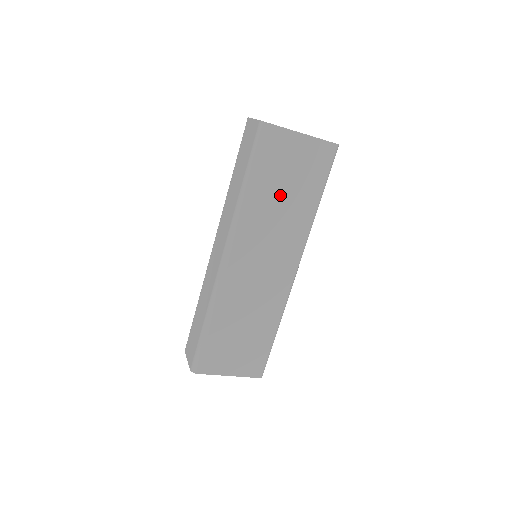
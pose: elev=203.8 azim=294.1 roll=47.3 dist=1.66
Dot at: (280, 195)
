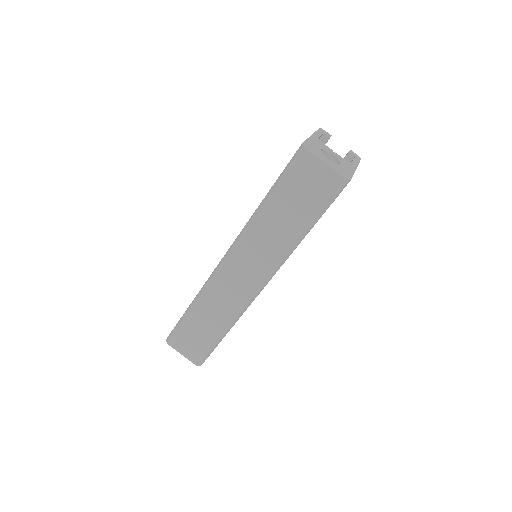
Dot at: occluded
